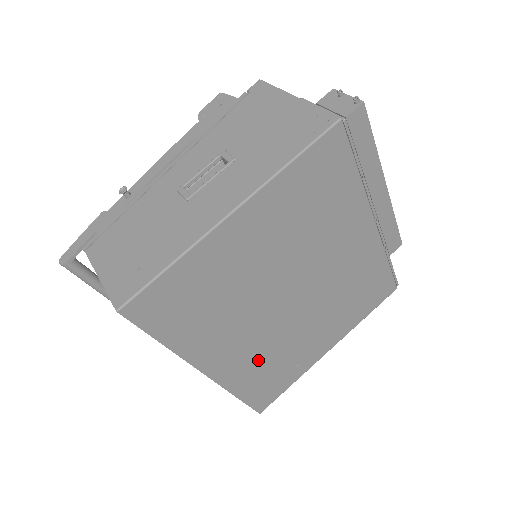
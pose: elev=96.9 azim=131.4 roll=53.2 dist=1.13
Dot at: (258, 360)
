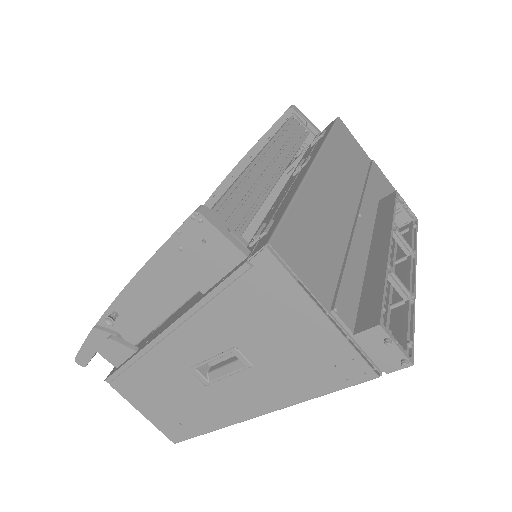
Dot at: occluded
